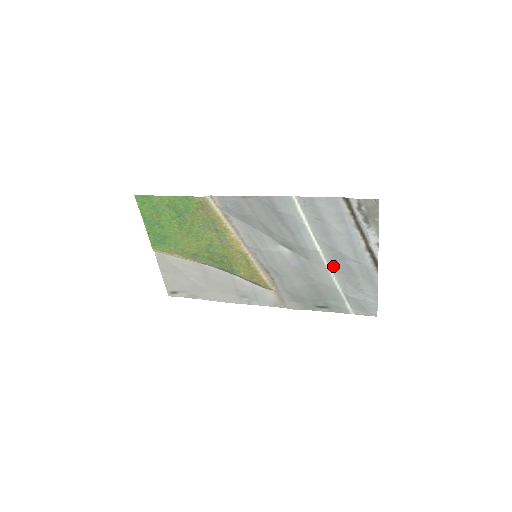
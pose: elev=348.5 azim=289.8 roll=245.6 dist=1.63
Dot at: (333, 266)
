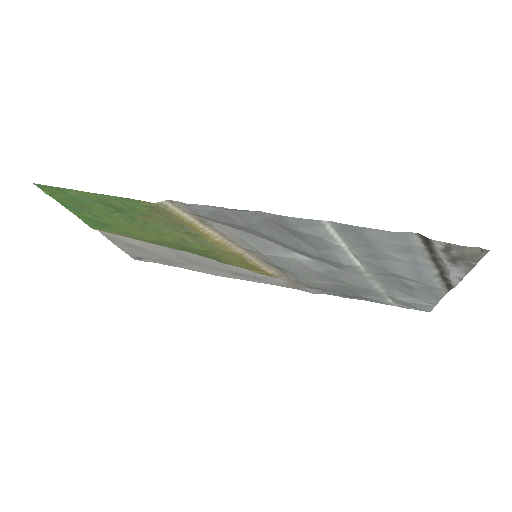
Dot at: (378, 278)
